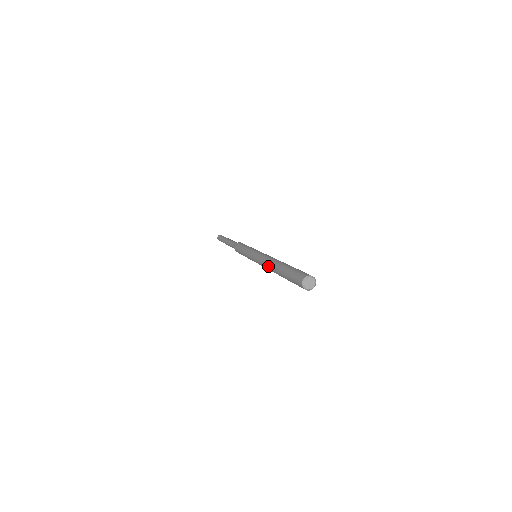
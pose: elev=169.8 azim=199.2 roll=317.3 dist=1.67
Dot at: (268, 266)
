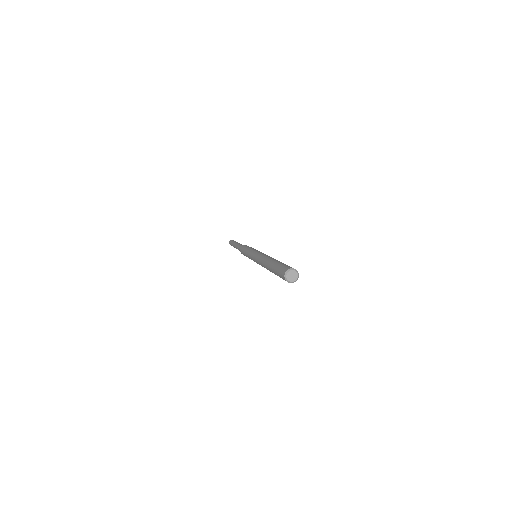
Dot at: (264, 258)
